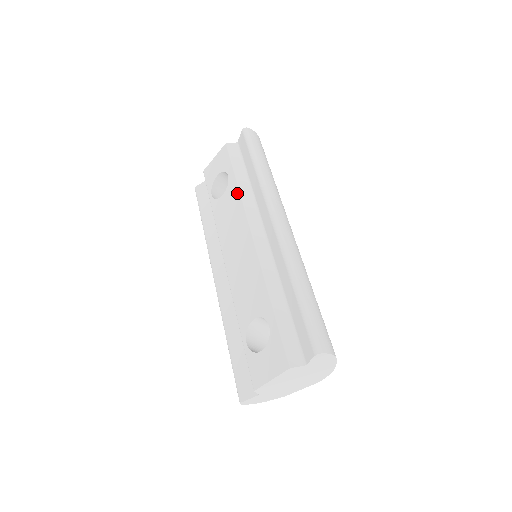
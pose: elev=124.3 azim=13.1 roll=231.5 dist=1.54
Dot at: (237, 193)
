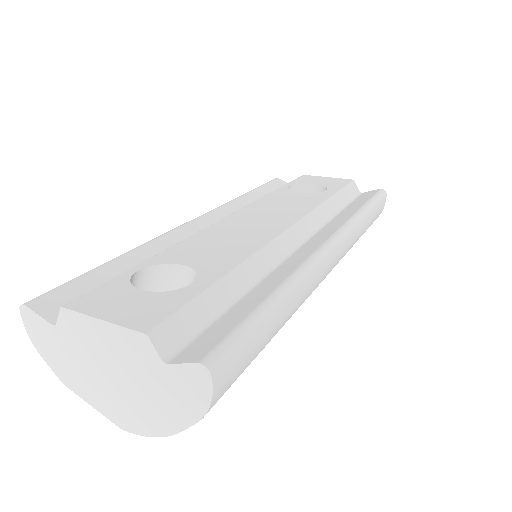
Dot at: (319, 201)
